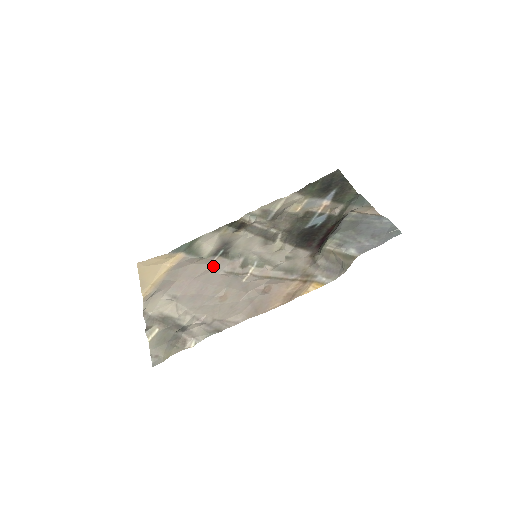
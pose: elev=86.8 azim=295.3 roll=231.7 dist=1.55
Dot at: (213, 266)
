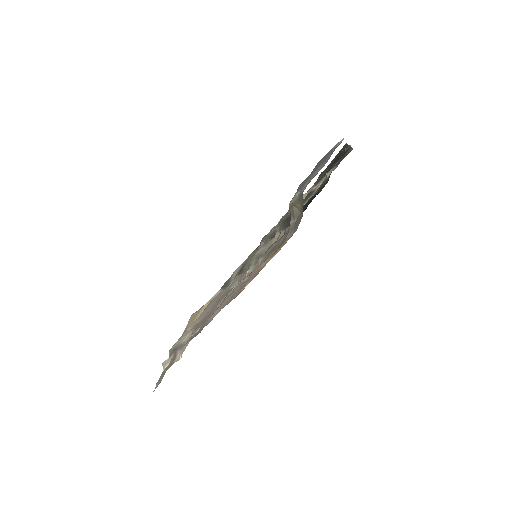
Dot at: occluded
